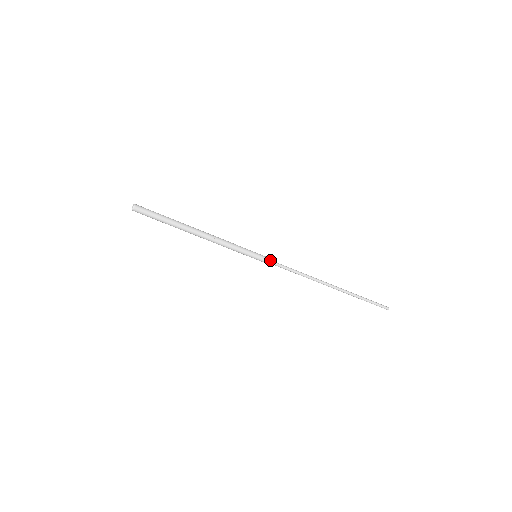
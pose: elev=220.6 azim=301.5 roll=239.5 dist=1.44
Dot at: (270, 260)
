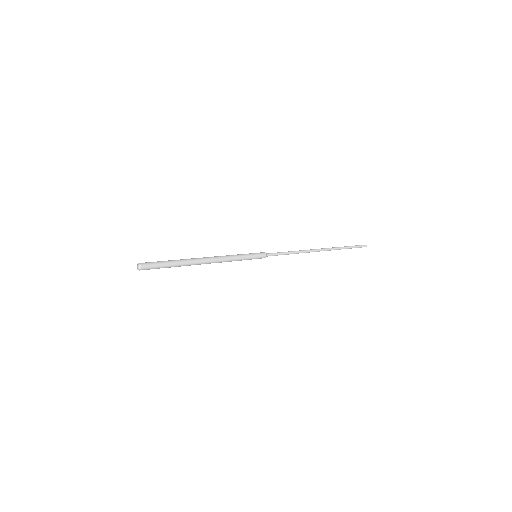
Dot at: (268, 254)
